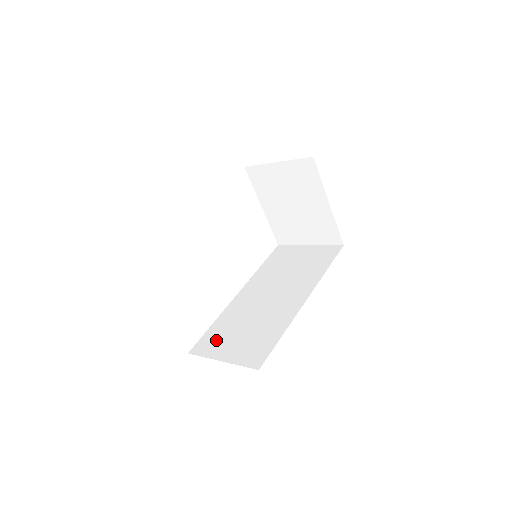
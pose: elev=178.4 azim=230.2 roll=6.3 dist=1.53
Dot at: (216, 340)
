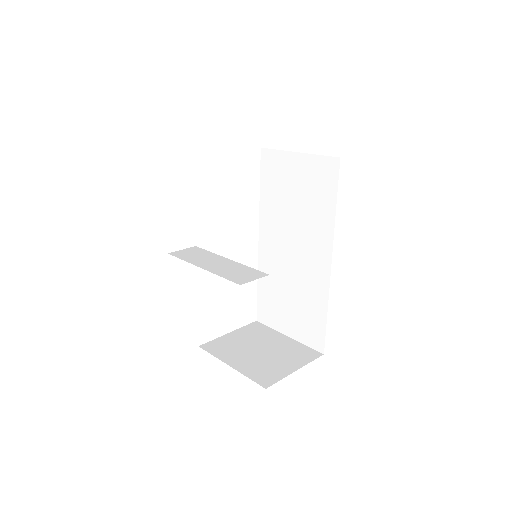
Dot at: (271, 309)
